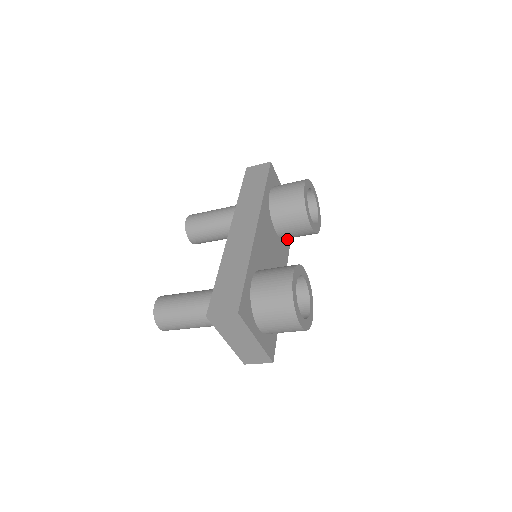
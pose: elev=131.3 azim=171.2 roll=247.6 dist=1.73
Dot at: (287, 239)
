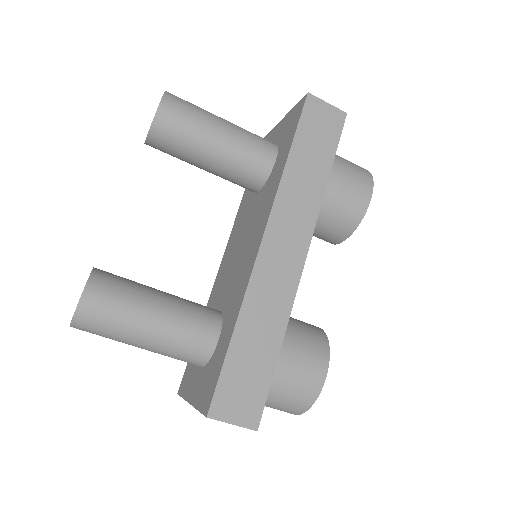
Dot at: occluded
